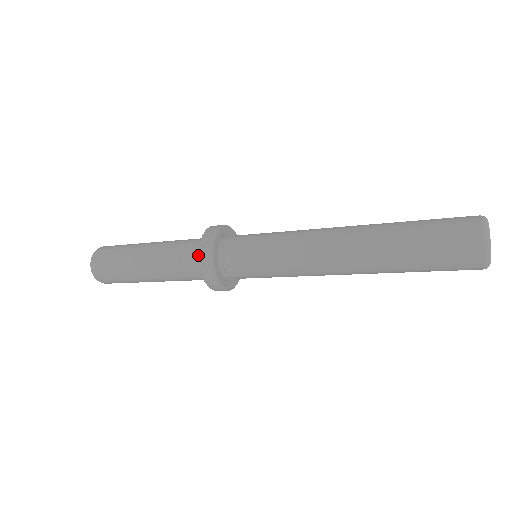
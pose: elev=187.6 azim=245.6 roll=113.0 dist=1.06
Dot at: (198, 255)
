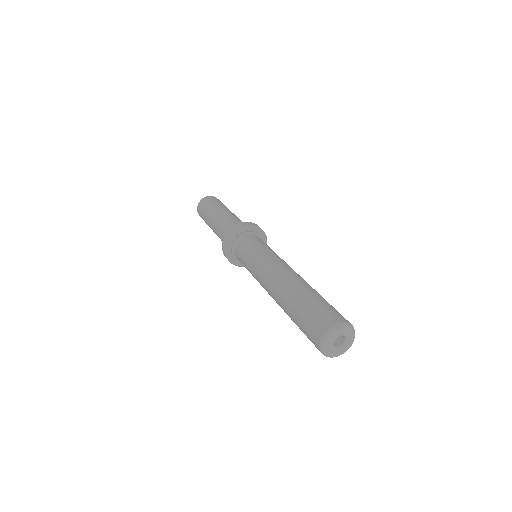
Dot at: occluded
